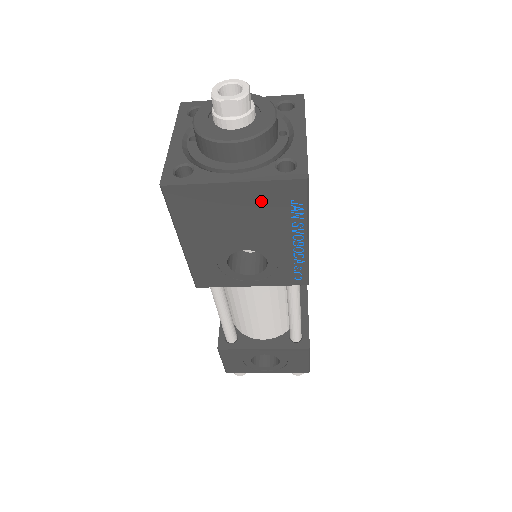
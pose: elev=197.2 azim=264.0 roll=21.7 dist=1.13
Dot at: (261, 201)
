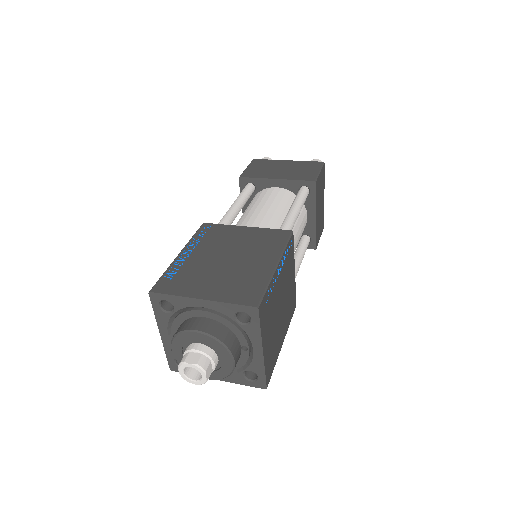
Dot at: occluded
